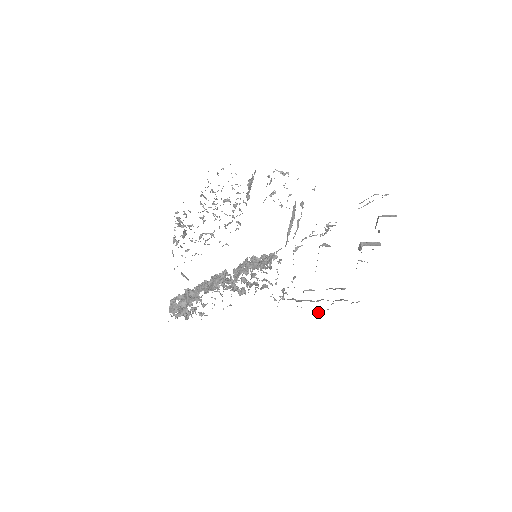
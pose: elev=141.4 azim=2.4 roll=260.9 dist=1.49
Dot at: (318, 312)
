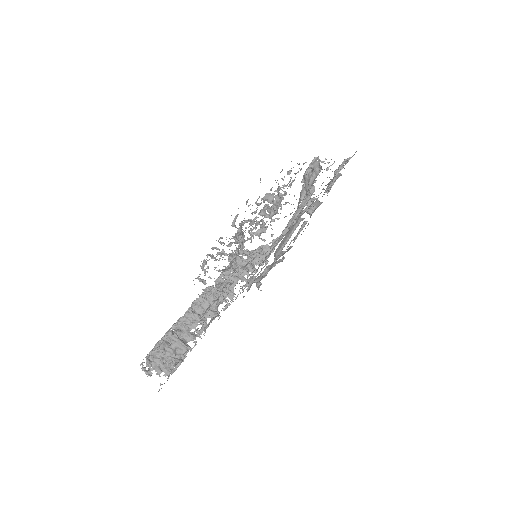
Dot at: (260, 283)
